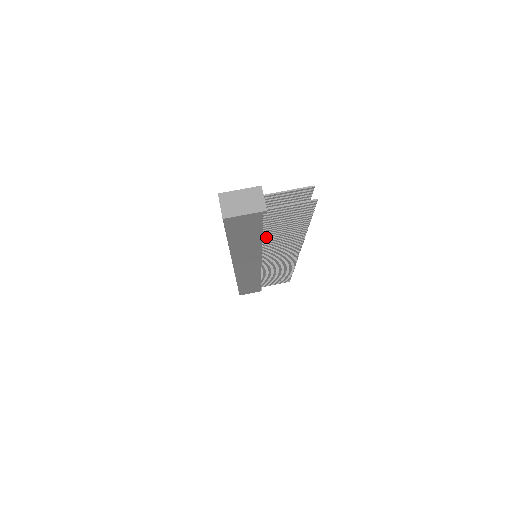
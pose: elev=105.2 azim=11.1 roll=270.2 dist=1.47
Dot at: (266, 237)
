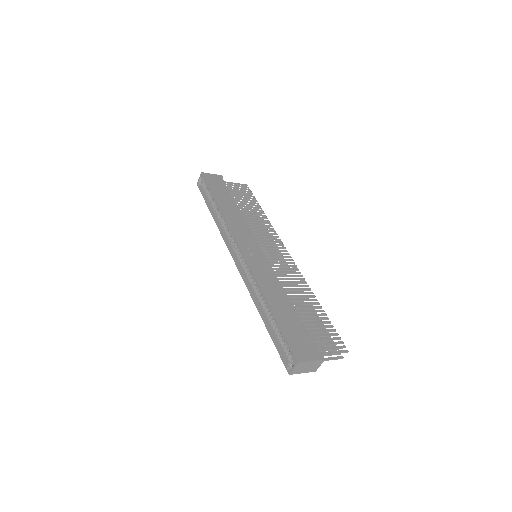
Dot at: occluded
